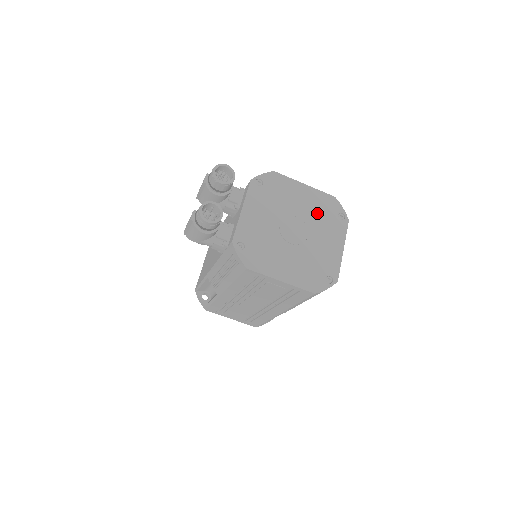
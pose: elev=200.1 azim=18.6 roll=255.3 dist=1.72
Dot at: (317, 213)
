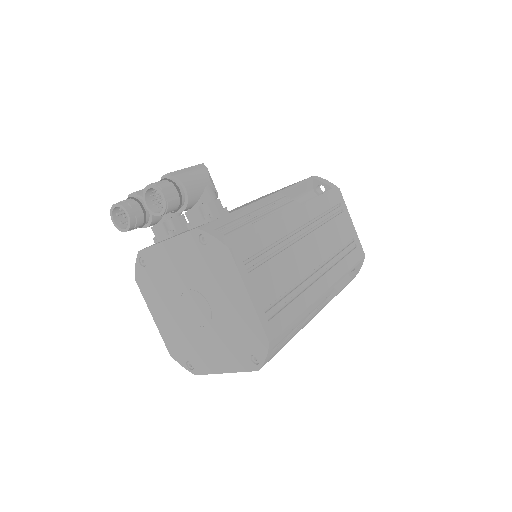
Dot at: (233, 327)
